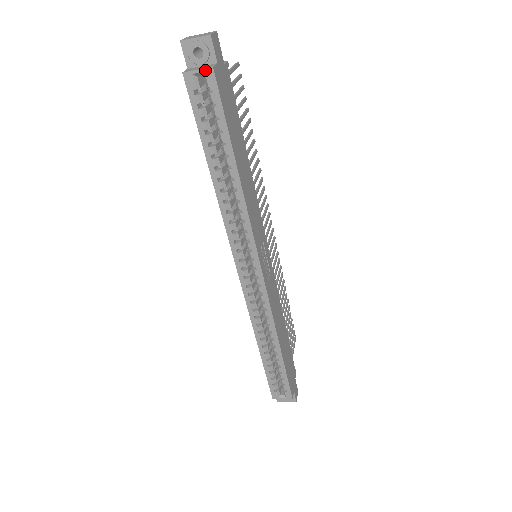
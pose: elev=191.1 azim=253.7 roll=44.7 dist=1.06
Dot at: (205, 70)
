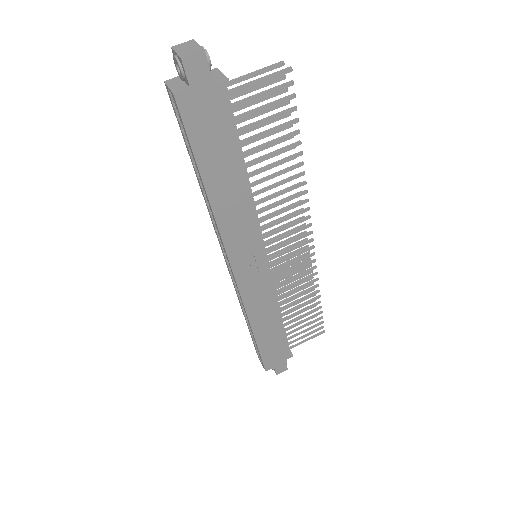
Dot at: (171, 92)
